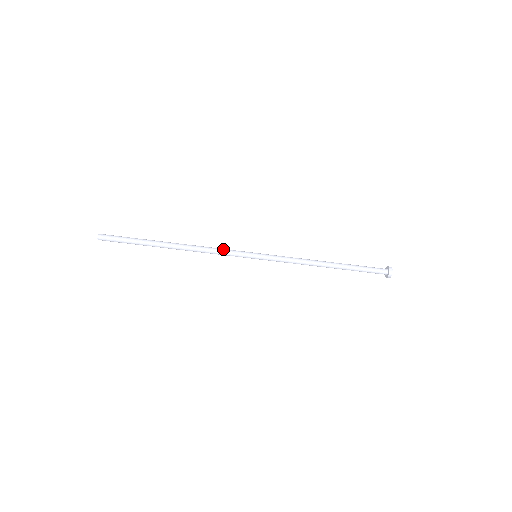
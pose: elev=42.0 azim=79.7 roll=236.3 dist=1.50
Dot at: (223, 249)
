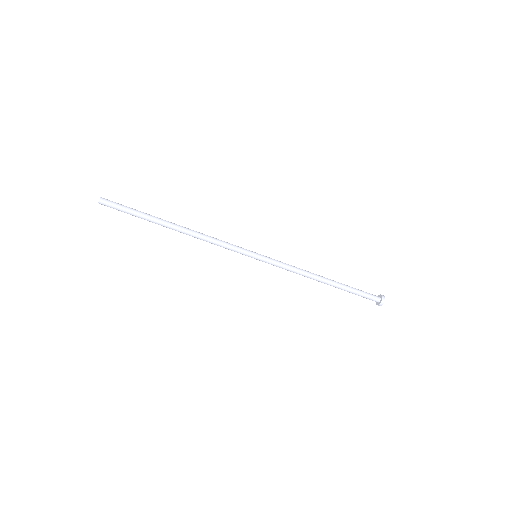
Dot at: (224, 241)
